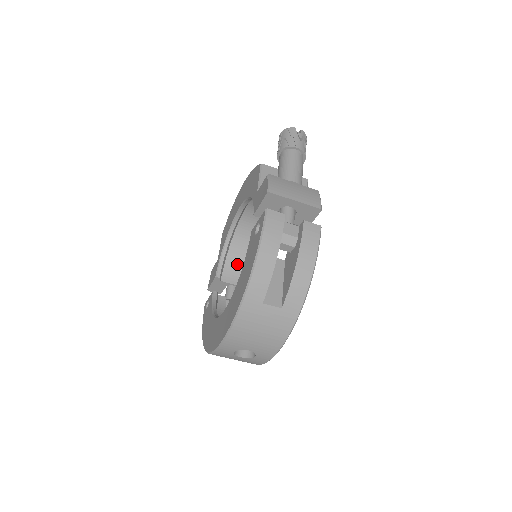
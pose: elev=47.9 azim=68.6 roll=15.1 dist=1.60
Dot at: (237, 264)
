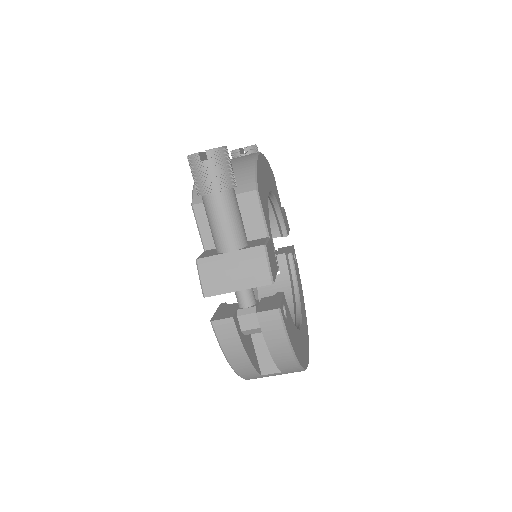
Dot at: occluded
